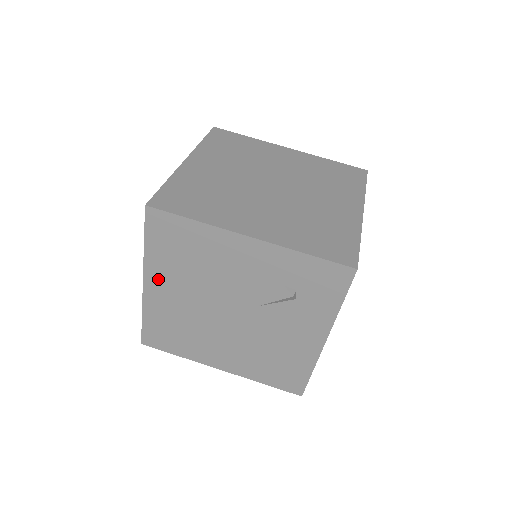
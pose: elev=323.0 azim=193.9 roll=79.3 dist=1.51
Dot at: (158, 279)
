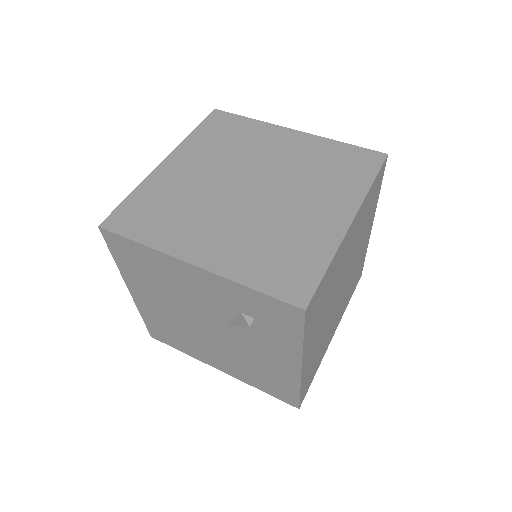
Dot at: (138, 289)
